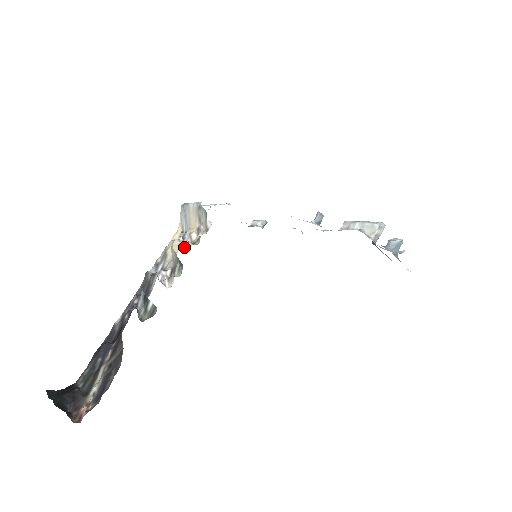
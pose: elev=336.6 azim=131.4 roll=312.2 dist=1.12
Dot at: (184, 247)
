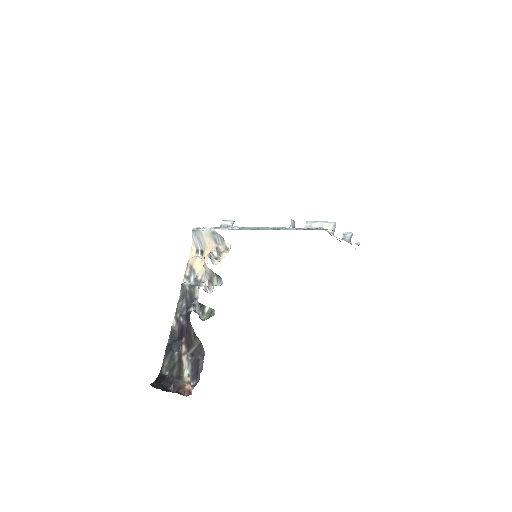
Dot at: (212, 263)
